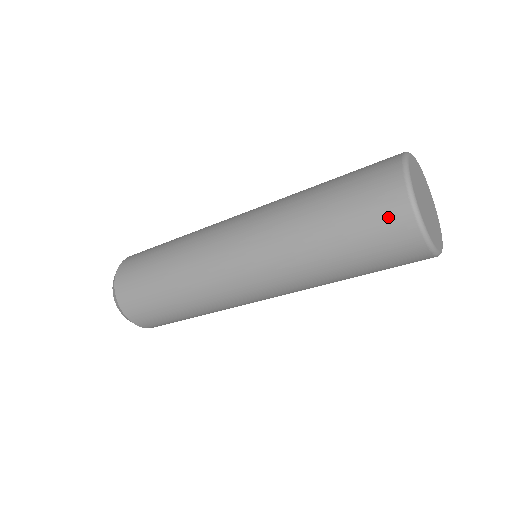
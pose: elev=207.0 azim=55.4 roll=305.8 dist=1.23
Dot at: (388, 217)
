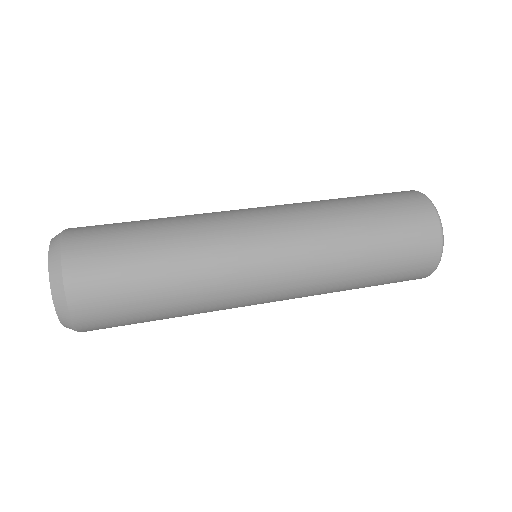
Dot at: (424, 246)
